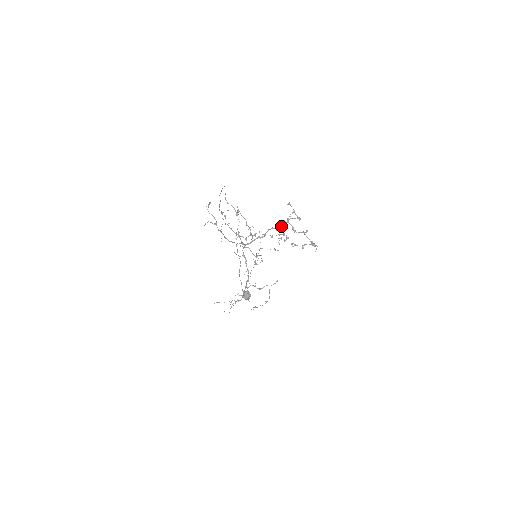
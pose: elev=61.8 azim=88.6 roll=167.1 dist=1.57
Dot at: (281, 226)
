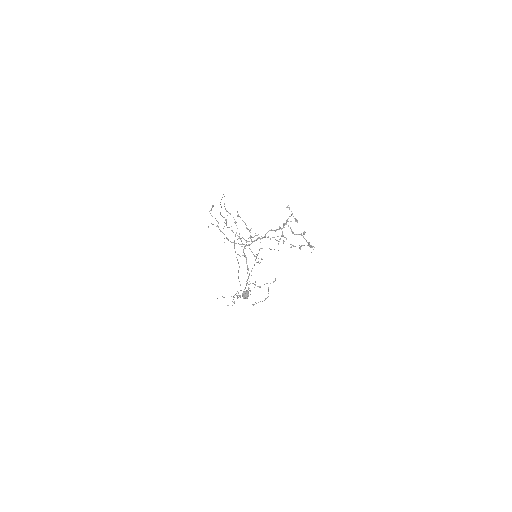
Dot at: (280, 228)
